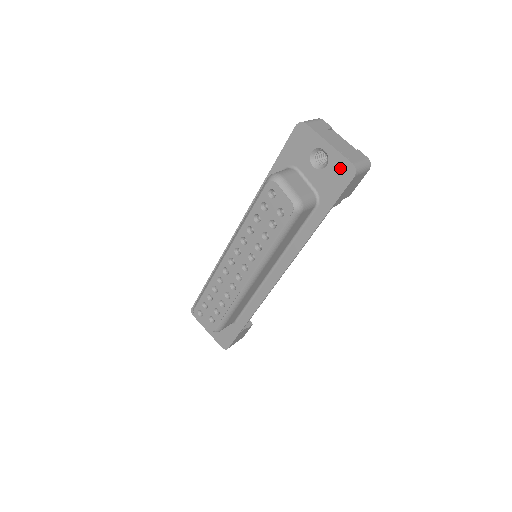
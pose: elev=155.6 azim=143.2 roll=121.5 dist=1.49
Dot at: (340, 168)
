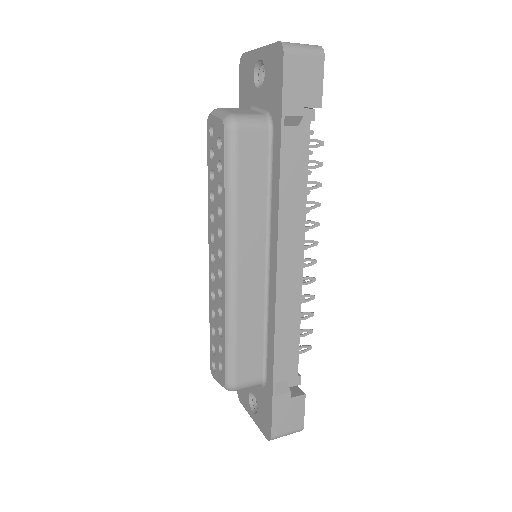
Dot at: (272, 60)
